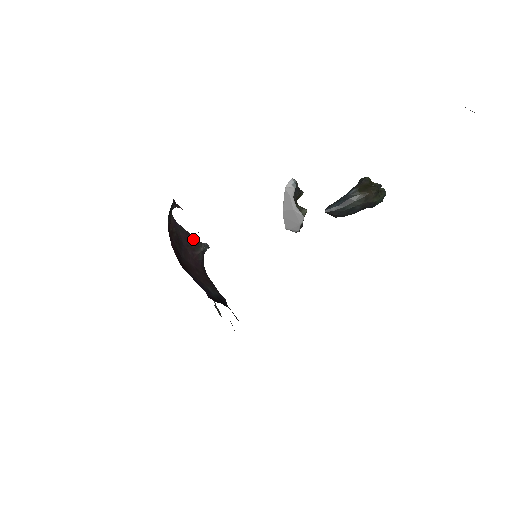
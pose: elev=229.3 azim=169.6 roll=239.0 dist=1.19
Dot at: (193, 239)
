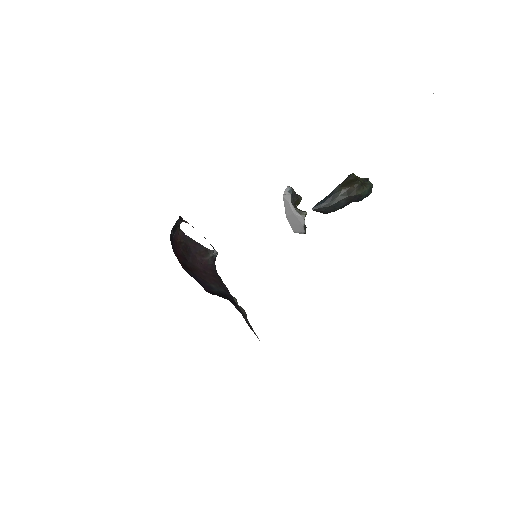
Dot at: (202, 247)
